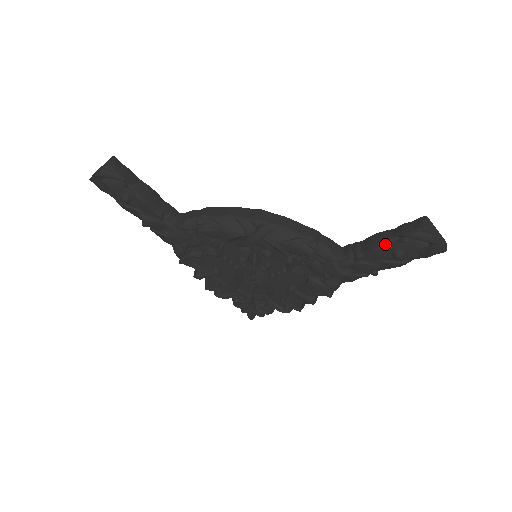
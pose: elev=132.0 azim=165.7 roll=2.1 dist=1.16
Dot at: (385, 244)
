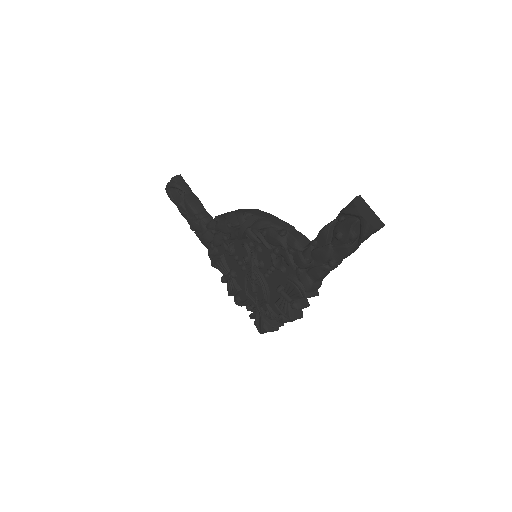
Dot at: (327, 224)
